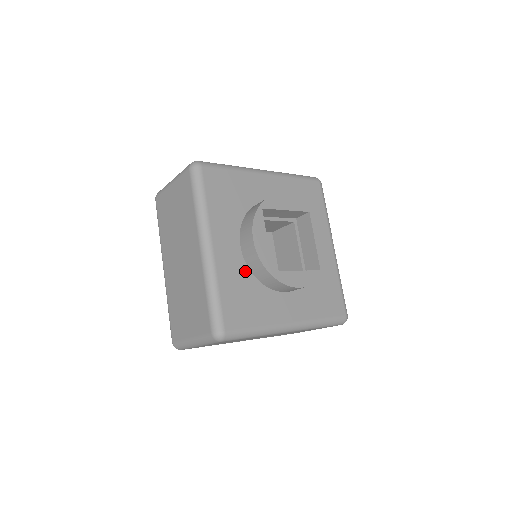
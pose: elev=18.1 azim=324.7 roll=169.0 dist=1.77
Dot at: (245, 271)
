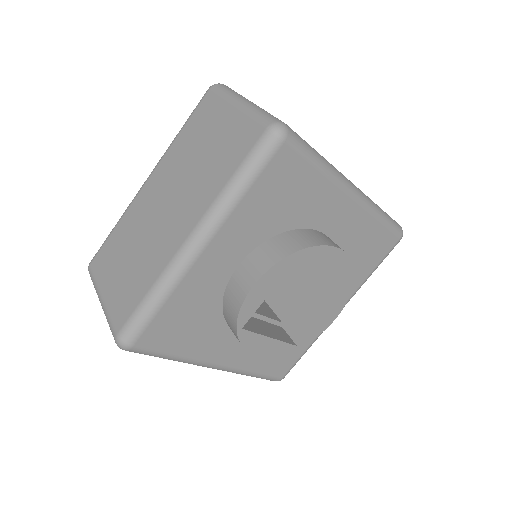
Dot at: (217, 295)
